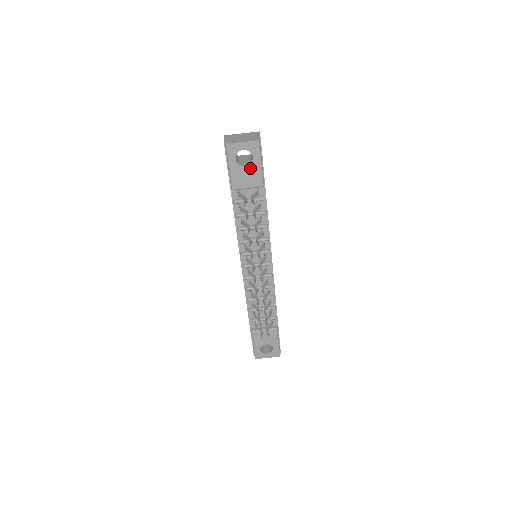
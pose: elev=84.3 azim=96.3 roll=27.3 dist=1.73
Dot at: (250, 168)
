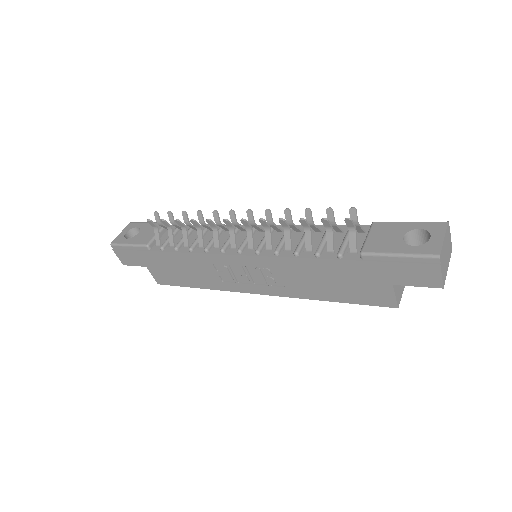
Dot at: (143, 230)
